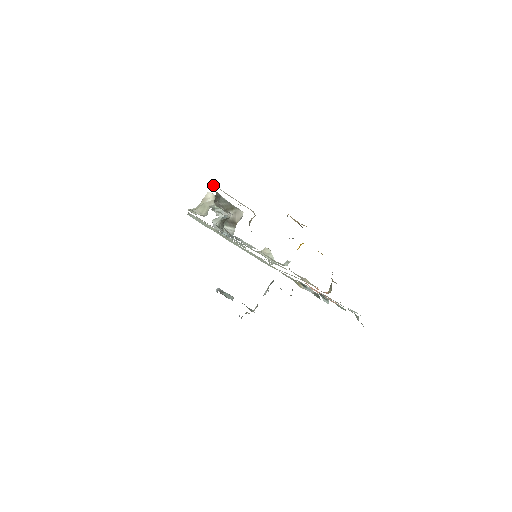
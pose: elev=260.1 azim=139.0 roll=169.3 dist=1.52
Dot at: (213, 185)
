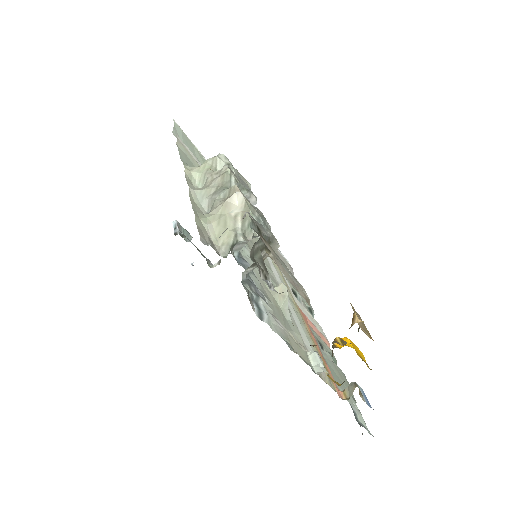
Dot at: (268, 253)
